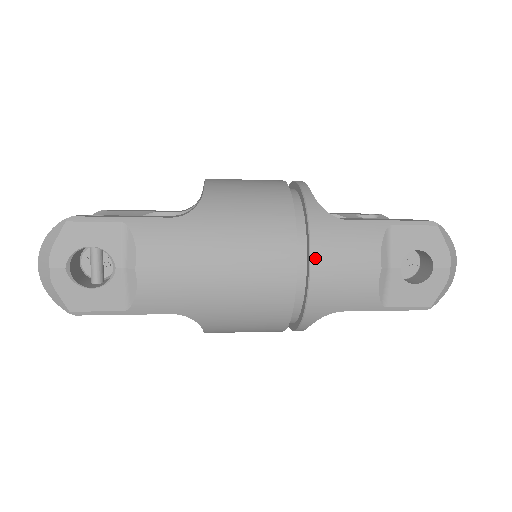
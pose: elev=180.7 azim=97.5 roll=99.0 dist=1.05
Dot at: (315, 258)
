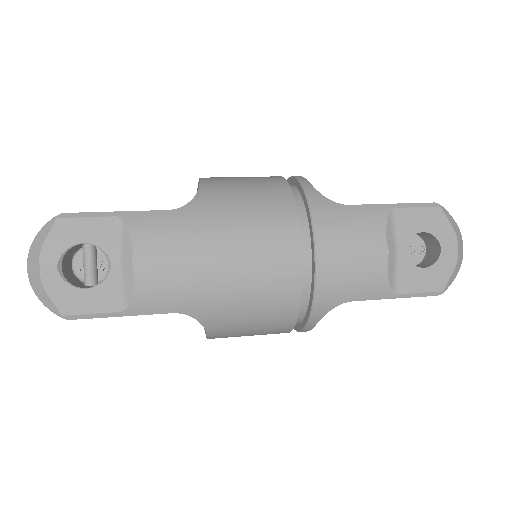
Dot at: (320, 244)
